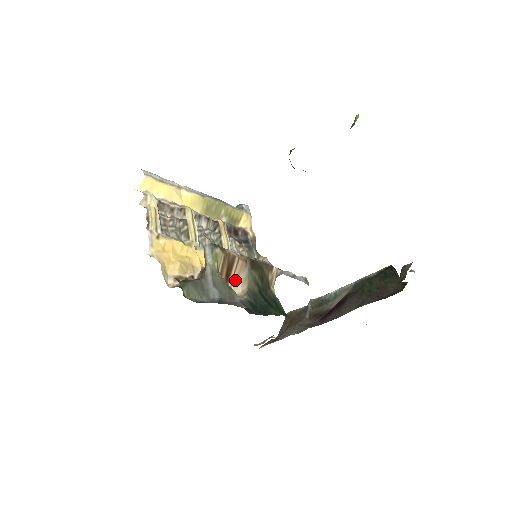
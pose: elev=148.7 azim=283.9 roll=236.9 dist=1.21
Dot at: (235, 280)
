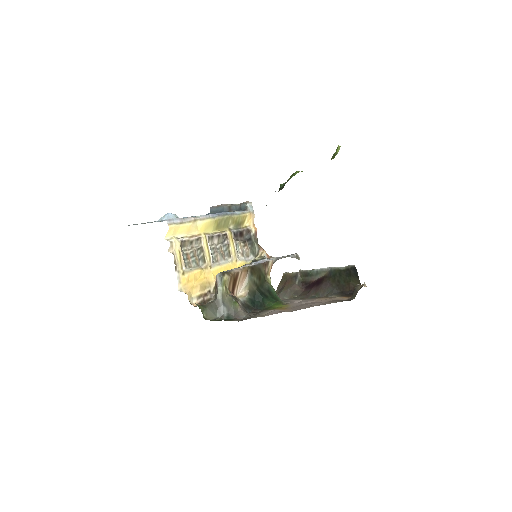
Dot at: (239, 286)
